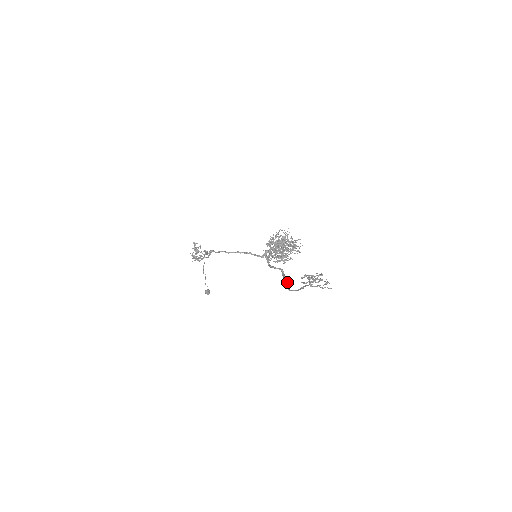
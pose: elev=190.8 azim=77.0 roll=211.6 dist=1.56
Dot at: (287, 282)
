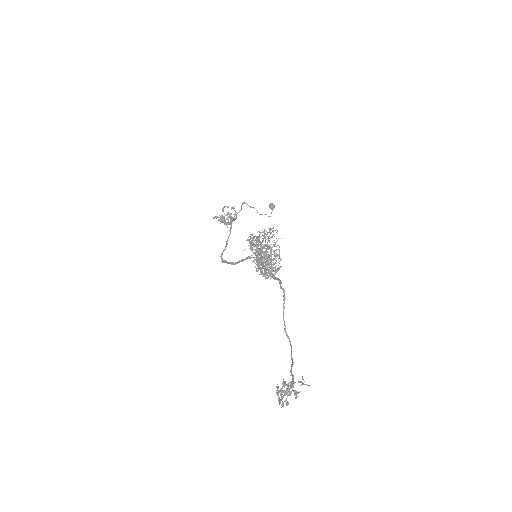
Dot at: (285, 330)
